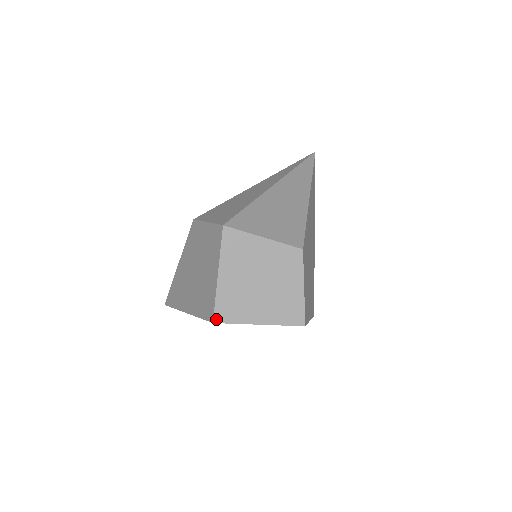
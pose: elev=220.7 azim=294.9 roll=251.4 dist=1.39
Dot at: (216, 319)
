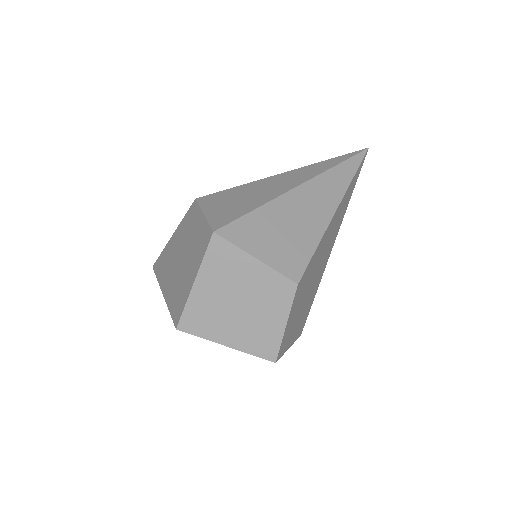
Dot at: (180, 326)
